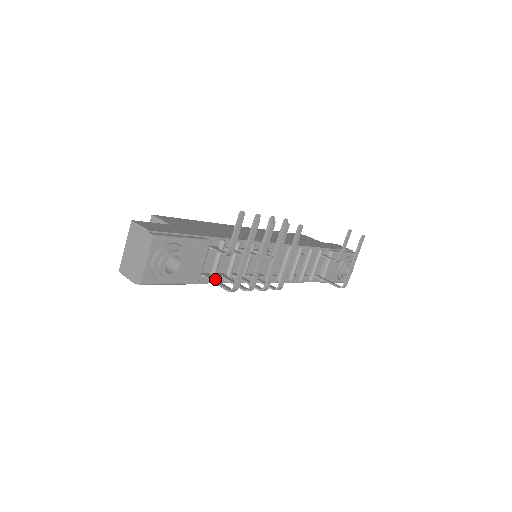
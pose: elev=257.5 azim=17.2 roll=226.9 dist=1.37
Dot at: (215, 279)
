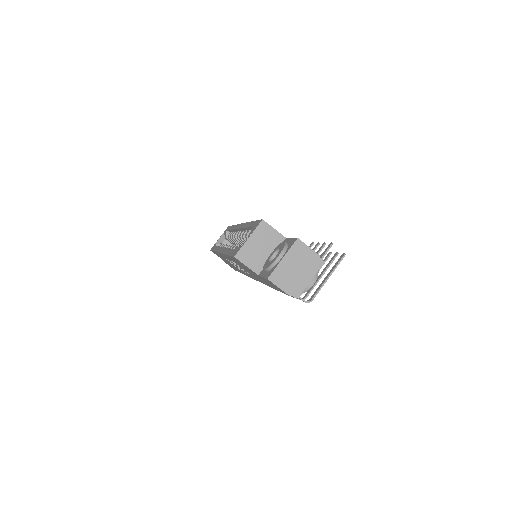
Dot at: occluded
